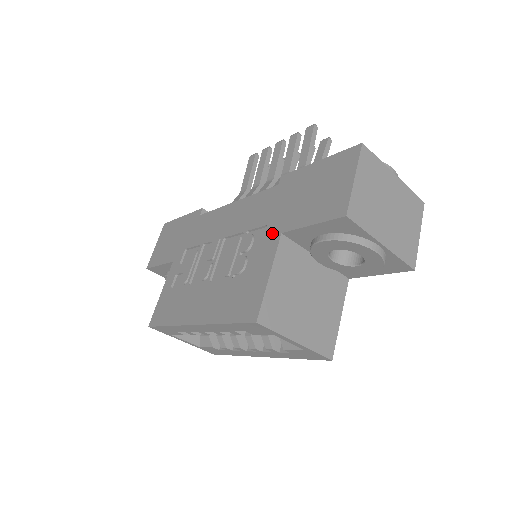
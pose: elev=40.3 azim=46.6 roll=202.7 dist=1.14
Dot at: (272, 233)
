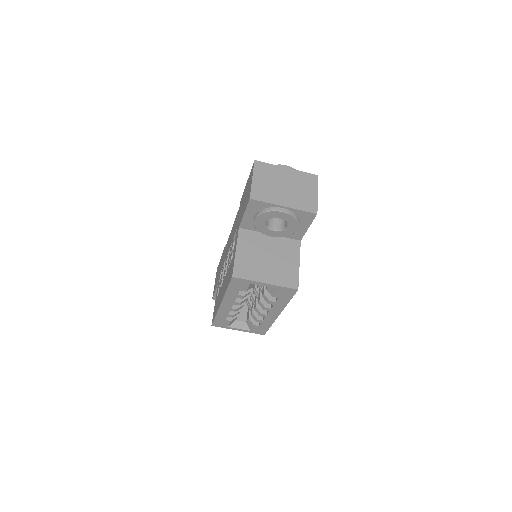
Dot at: (237, 231)
